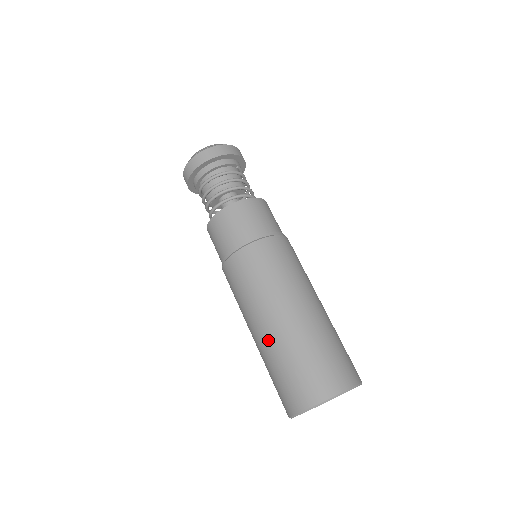
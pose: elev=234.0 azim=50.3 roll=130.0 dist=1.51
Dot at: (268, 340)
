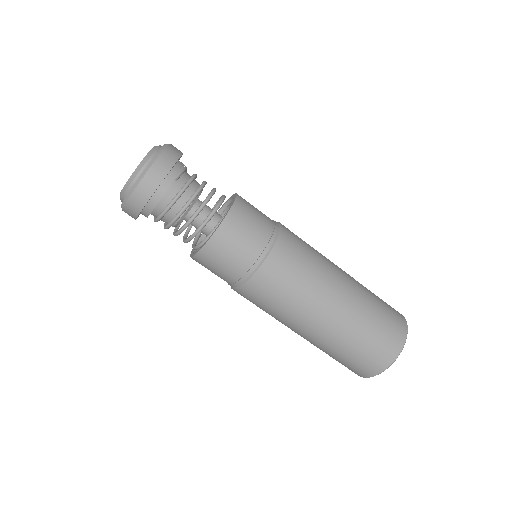
Dot at: (309, 341)
